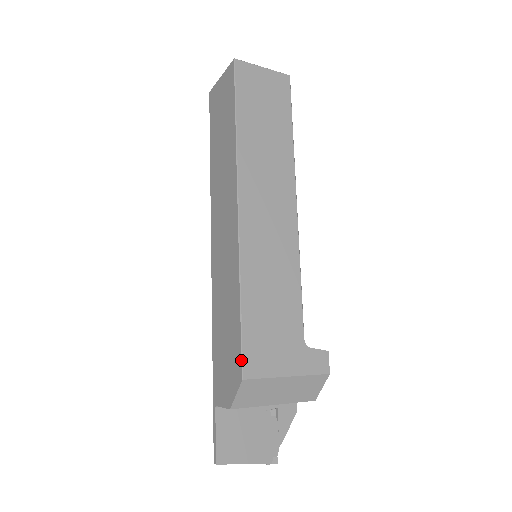
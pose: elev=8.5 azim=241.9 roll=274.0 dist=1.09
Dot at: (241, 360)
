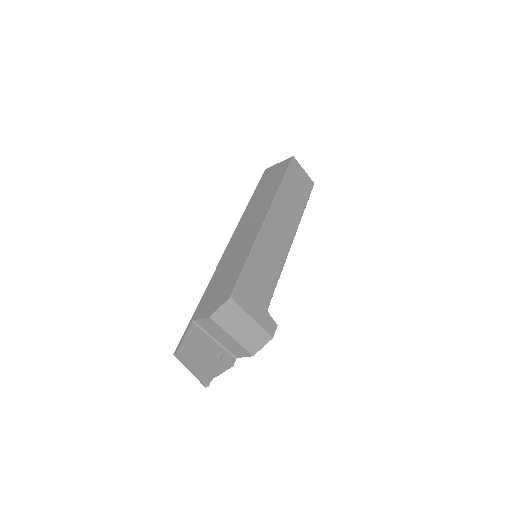
Dot at: (234, 287)
